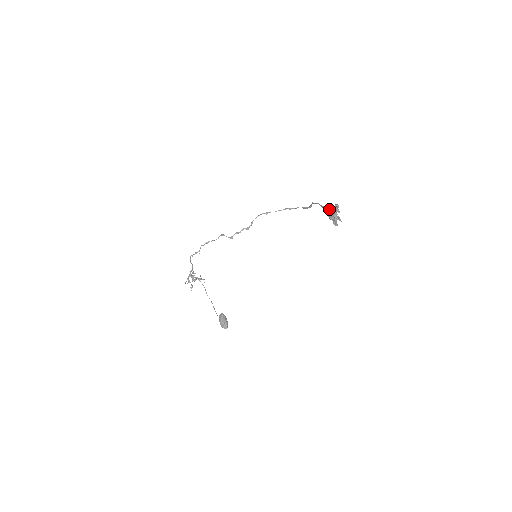
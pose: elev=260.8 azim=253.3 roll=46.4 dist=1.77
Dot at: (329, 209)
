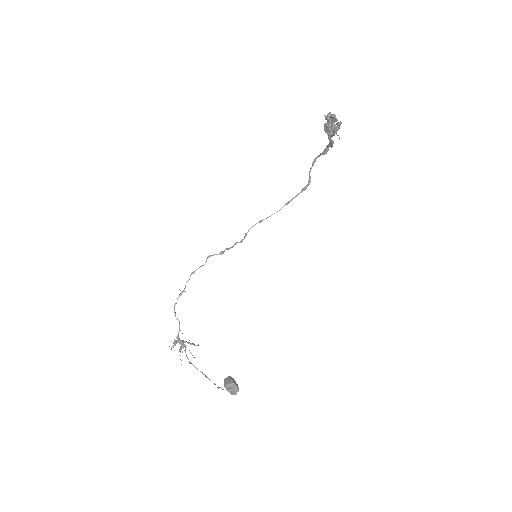
Dot at: (327, 146)
